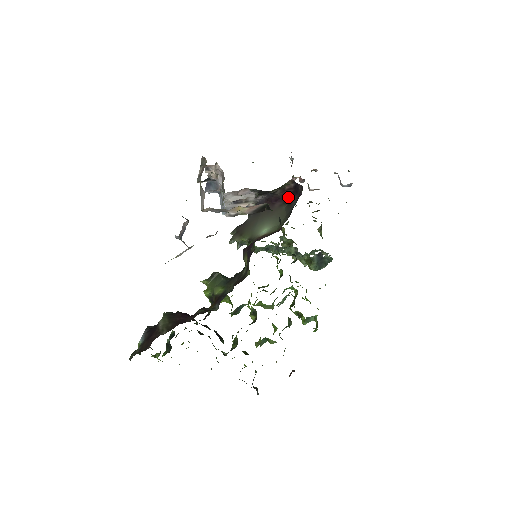
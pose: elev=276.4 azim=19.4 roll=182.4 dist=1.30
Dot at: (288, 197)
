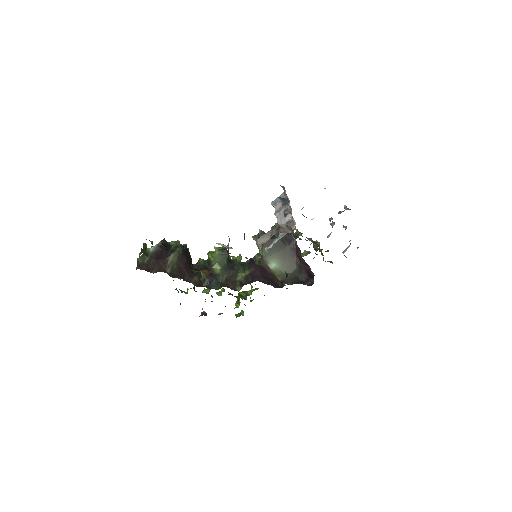
Dot at: (304, 268)
